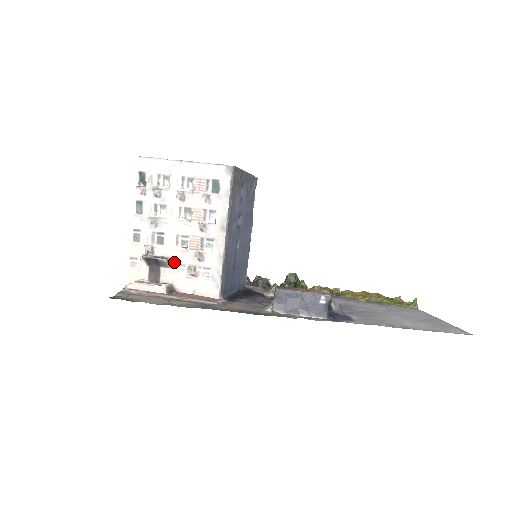
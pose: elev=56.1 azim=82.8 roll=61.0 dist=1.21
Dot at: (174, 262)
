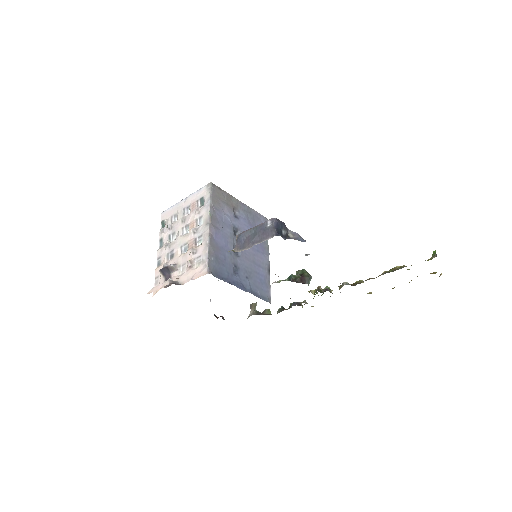
Dot at: (179, 265)
